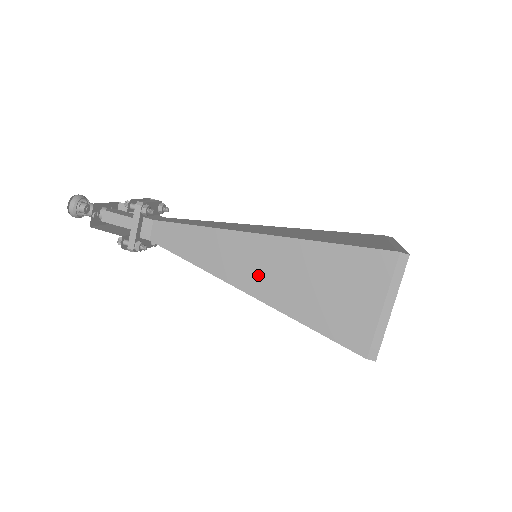
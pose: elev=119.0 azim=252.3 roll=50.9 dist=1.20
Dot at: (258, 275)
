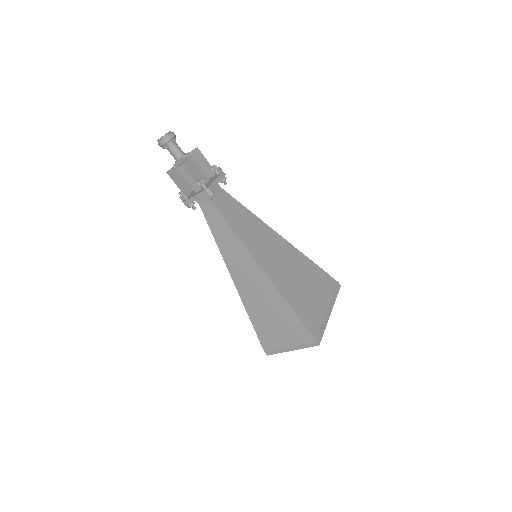
Dot at: (246, 282)
